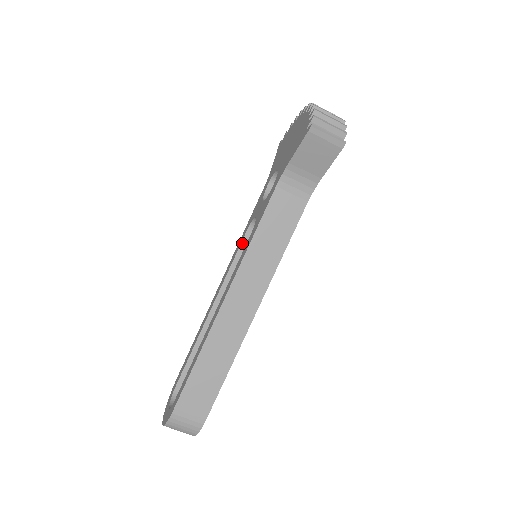
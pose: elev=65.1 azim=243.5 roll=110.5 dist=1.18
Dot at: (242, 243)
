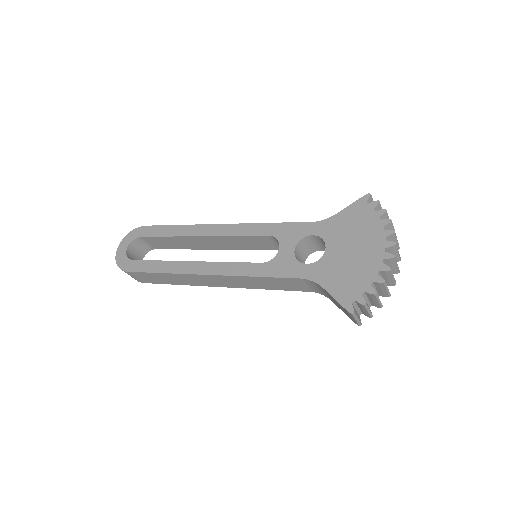
Dot at: (258, 236)
